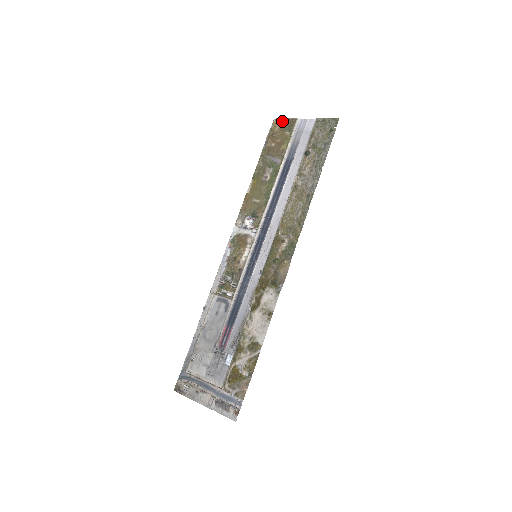
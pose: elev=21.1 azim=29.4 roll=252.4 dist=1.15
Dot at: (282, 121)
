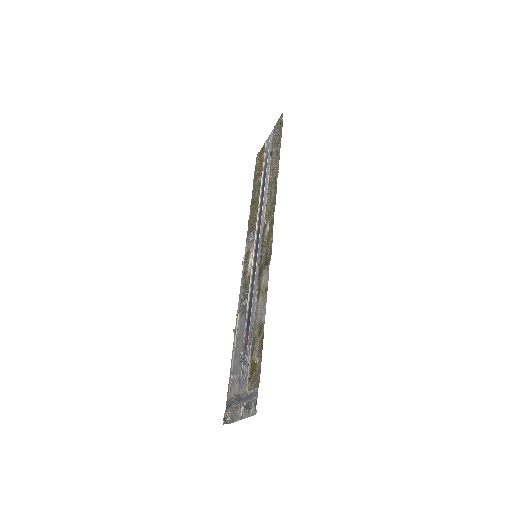
Dot at: (259, 153)
